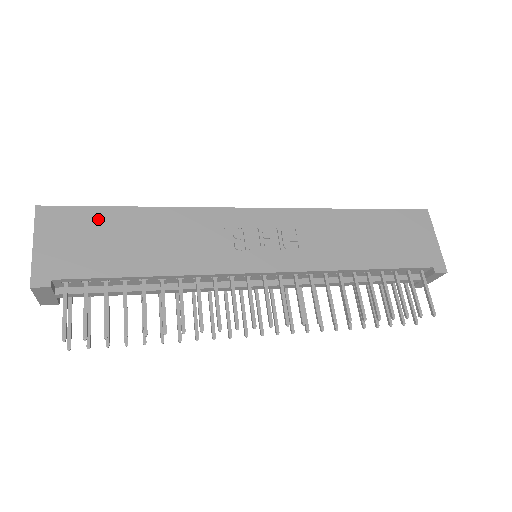
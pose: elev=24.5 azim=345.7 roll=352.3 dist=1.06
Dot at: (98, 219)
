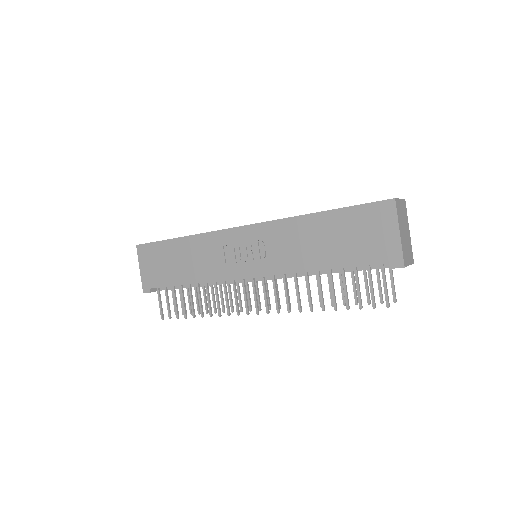
Dot at: (161, 249)
